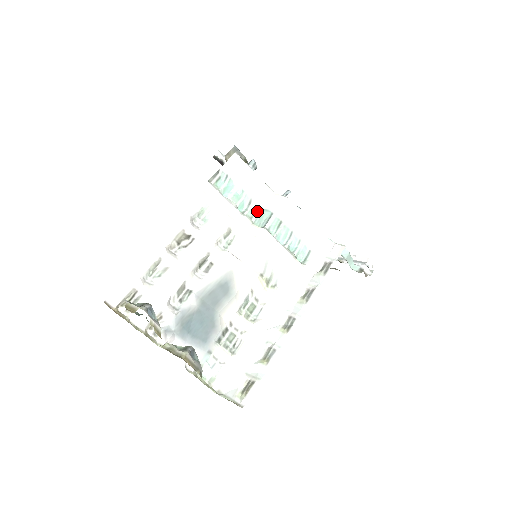
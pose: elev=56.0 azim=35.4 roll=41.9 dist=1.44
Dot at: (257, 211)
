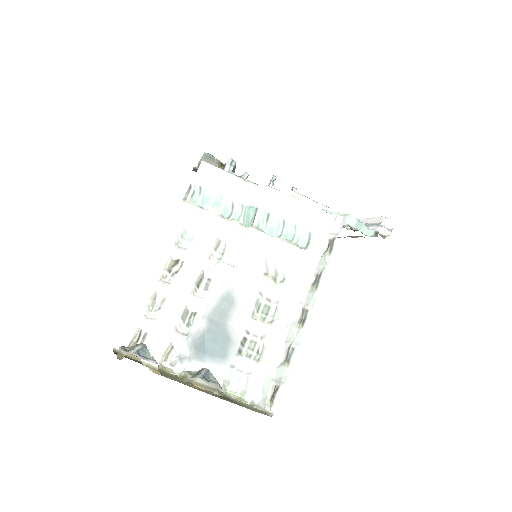
Dot at: (242, 211)
